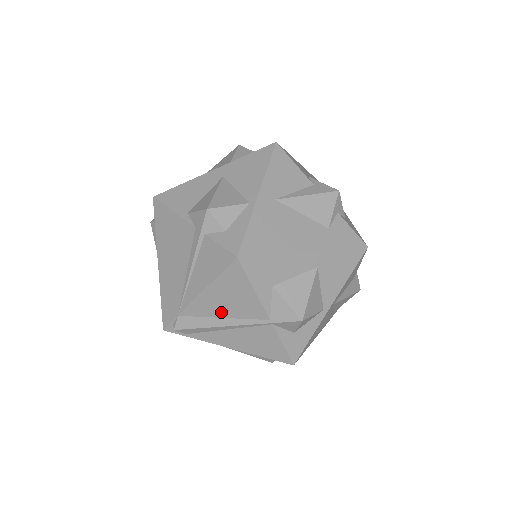
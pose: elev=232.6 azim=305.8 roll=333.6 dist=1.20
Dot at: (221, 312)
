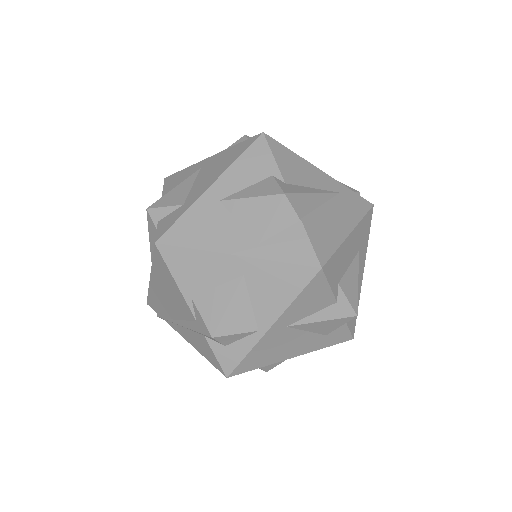
Dot at: occluded
